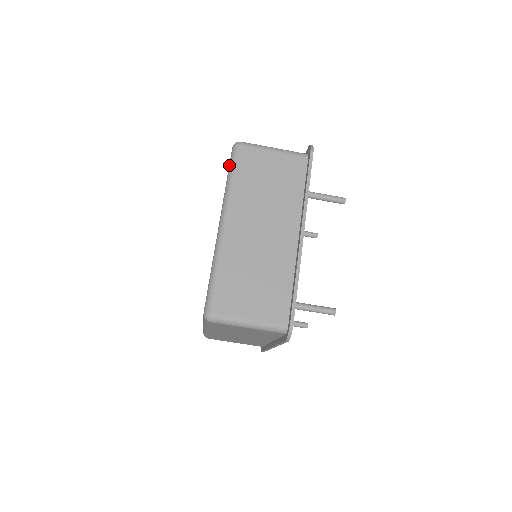
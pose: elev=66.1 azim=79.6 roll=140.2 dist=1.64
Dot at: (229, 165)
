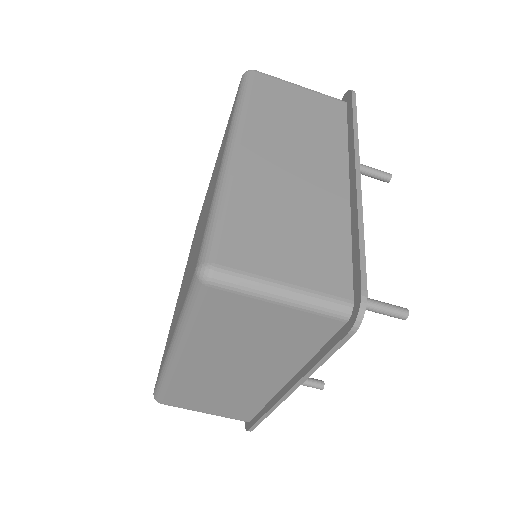
Dot at: (238, 91)
